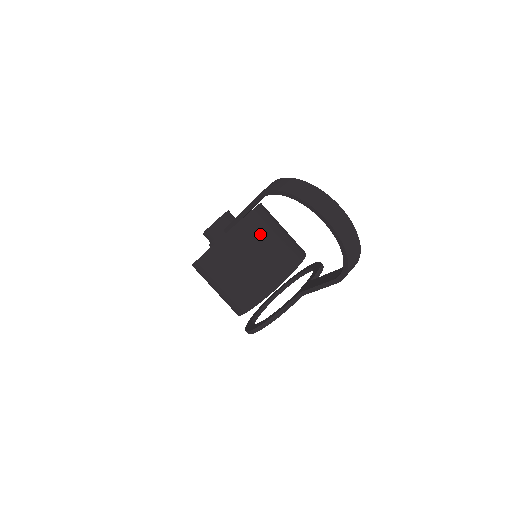
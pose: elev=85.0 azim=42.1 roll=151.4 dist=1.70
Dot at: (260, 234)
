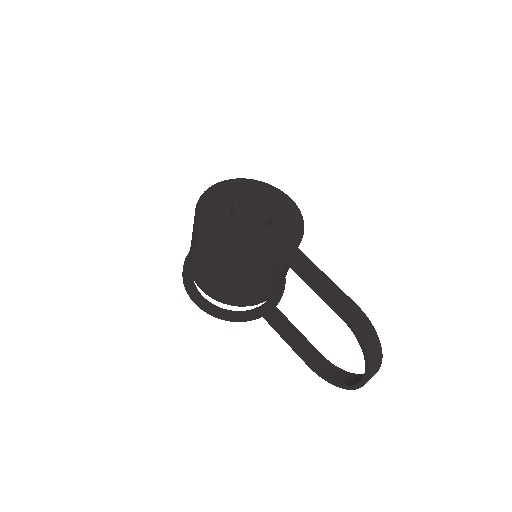
Dot at: (286, 267)
